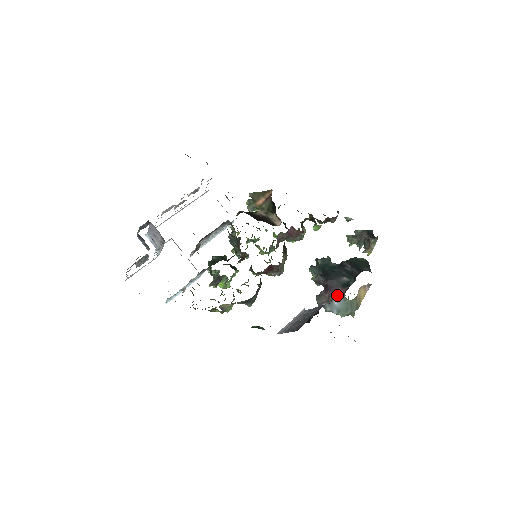
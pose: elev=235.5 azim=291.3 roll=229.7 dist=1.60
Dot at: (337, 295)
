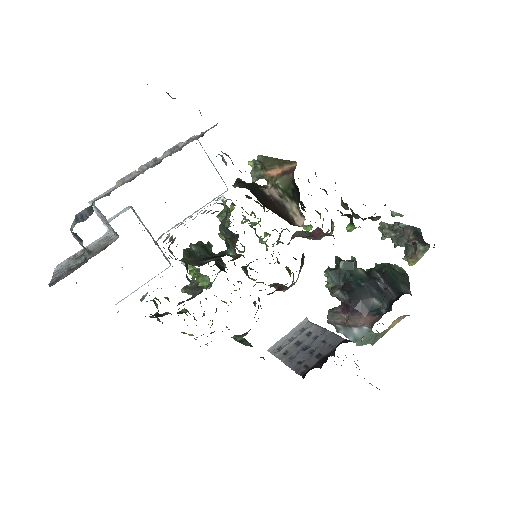
Dot at: (360, 322)
